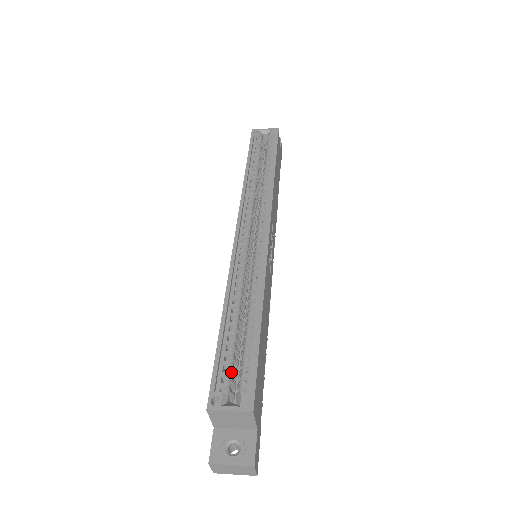
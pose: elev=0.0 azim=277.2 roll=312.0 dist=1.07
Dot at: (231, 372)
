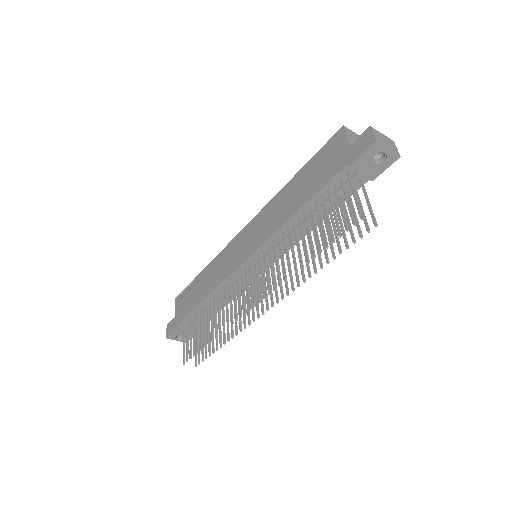
Dot at: occluded
